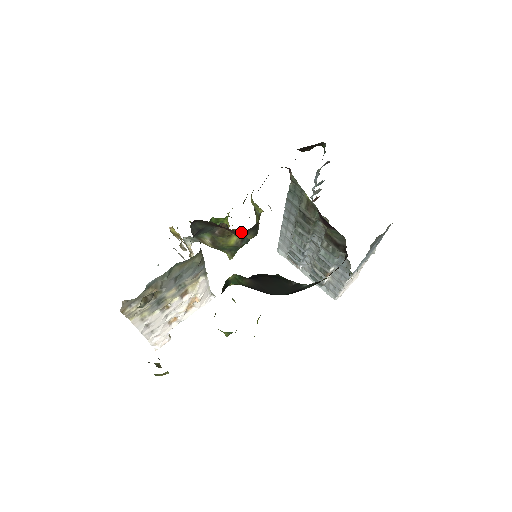
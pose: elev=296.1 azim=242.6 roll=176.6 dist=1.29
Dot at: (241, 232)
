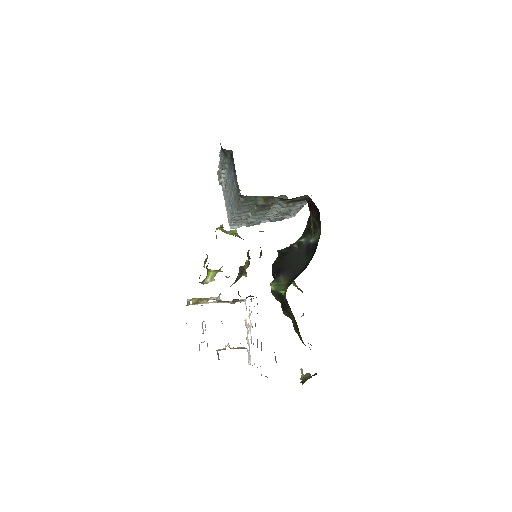
Dot at: occluded
